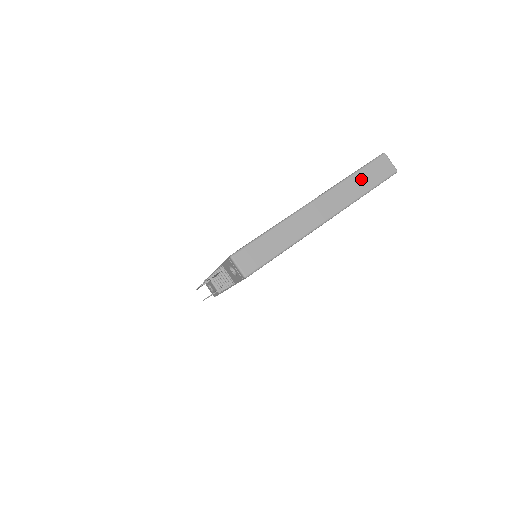
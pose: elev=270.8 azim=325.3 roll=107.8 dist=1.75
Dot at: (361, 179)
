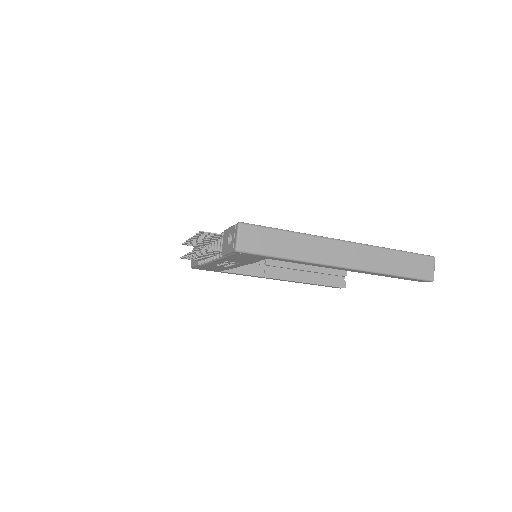
Dot at: (399, 260)
